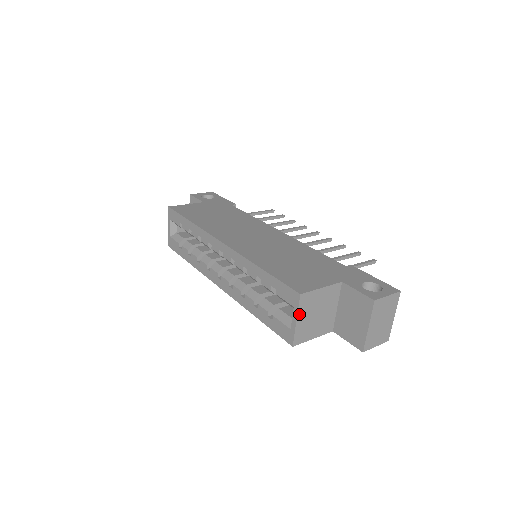
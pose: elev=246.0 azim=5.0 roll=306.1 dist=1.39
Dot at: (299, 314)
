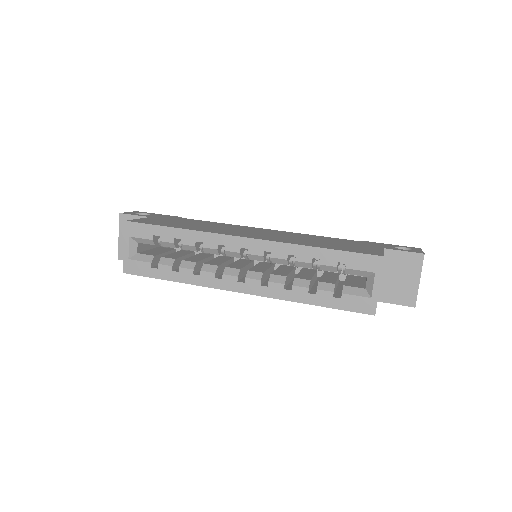
Dot at: (380, 279)
